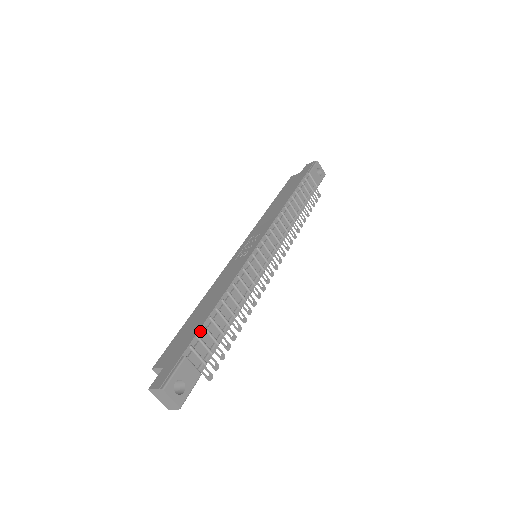
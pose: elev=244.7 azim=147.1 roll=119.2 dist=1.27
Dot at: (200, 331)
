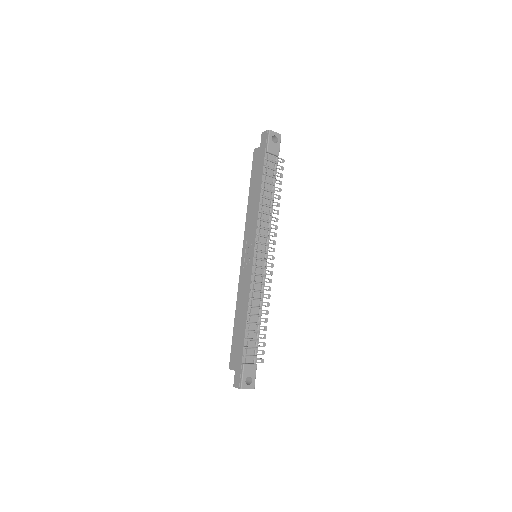
Dot at: (245, 343)
